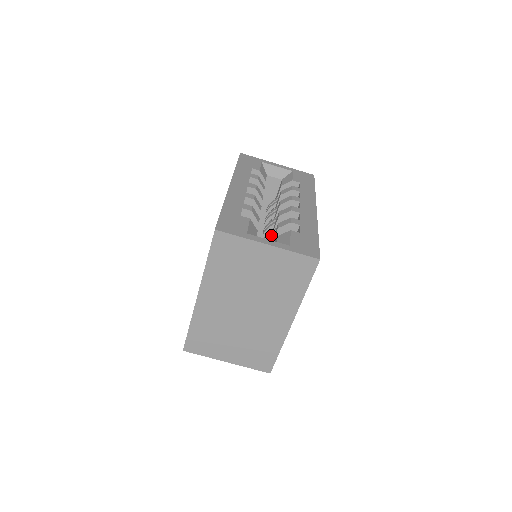
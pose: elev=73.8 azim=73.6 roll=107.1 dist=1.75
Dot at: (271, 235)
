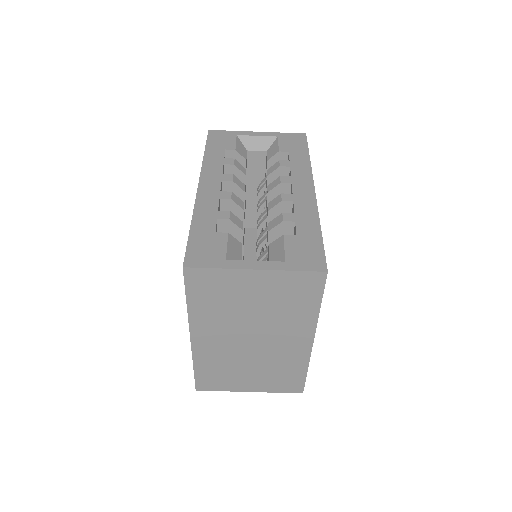
Dot at: (264, 237)
